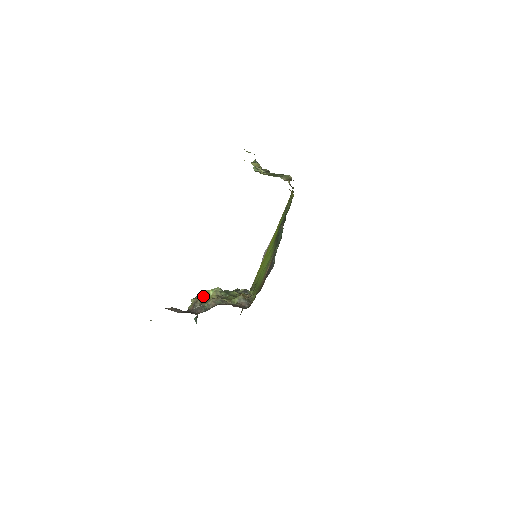
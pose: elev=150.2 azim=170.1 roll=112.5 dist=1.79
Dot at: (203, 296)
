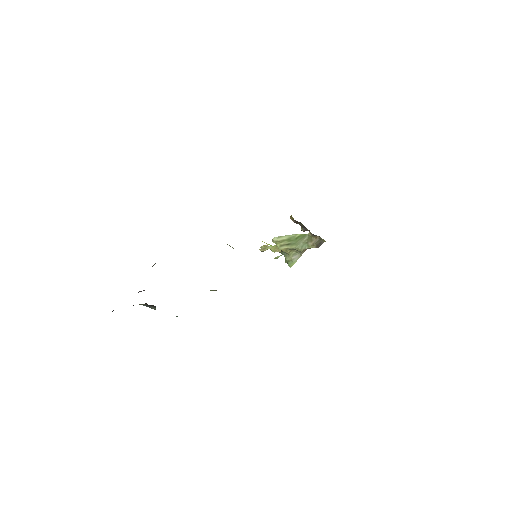
Dot at: occluded
